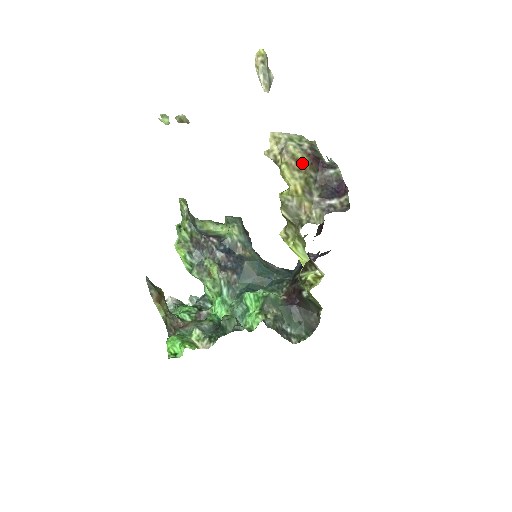
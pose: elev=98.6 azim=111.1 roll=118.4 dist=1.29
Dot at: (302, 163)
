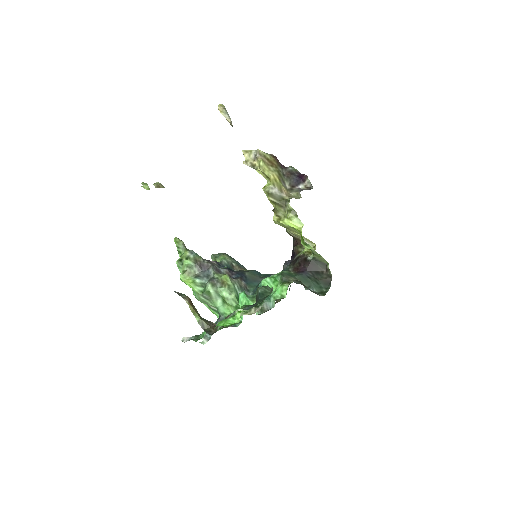
Dot at: (272, 161)
